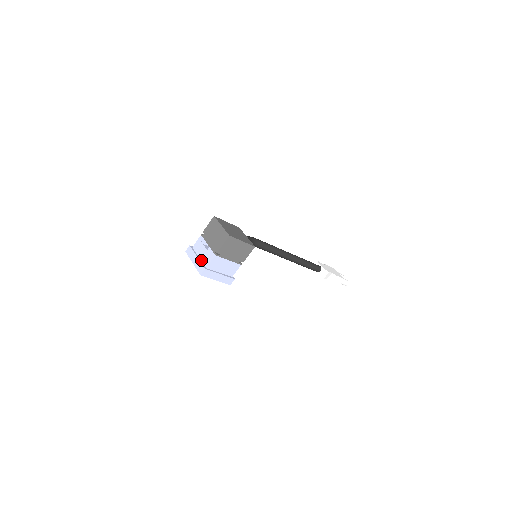
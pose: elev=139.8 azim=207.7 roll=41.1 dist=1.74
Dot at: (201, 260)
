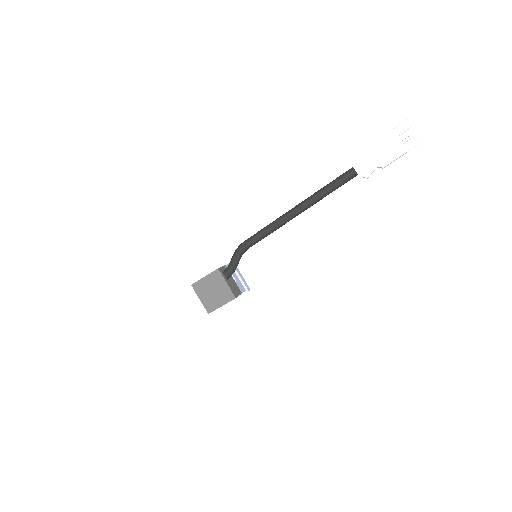
Dot at: occluded
